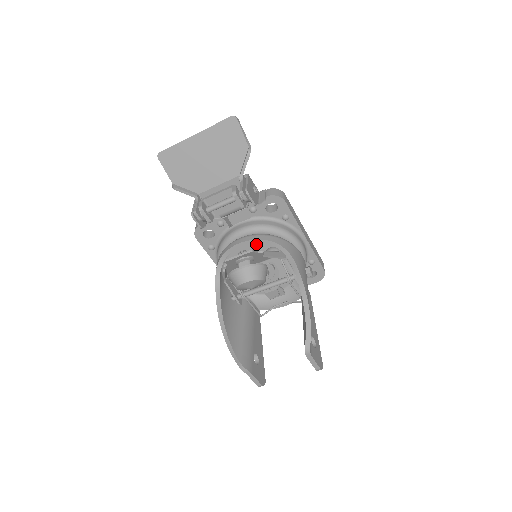
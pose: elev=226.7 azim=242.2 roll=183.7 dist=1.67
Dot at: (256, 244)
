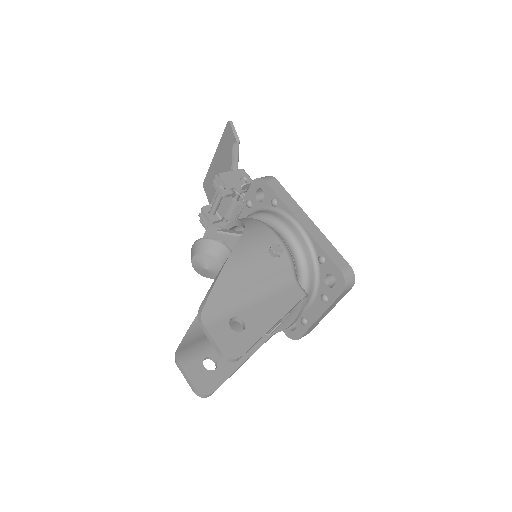
Dot at: occluded
